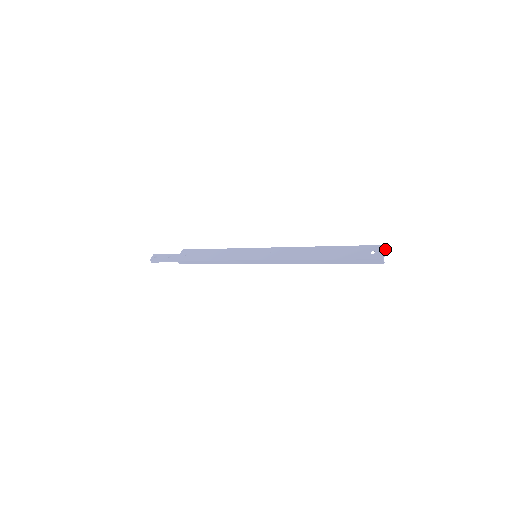
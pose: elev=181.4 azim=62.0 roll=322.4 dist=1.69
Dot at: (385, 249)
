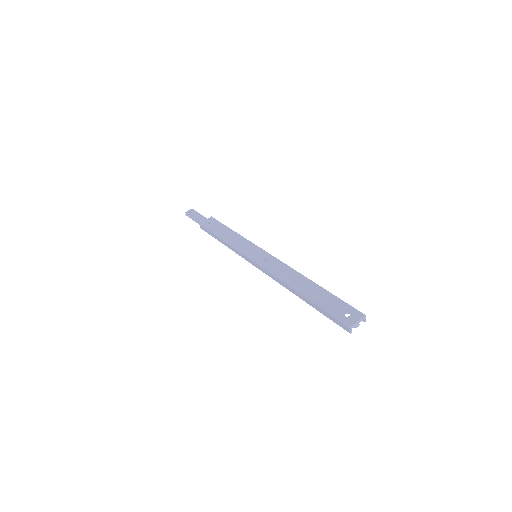
Dot at: (364, 319)
